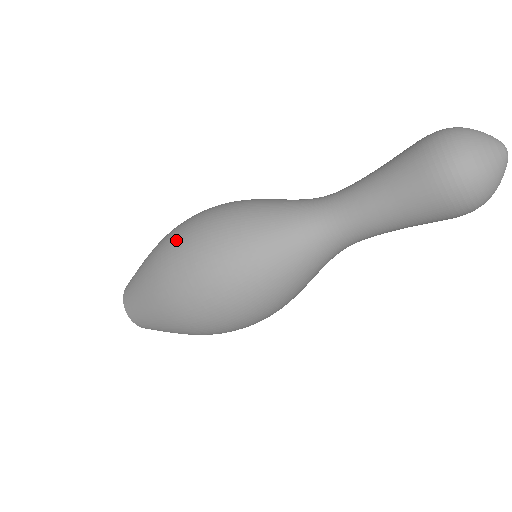
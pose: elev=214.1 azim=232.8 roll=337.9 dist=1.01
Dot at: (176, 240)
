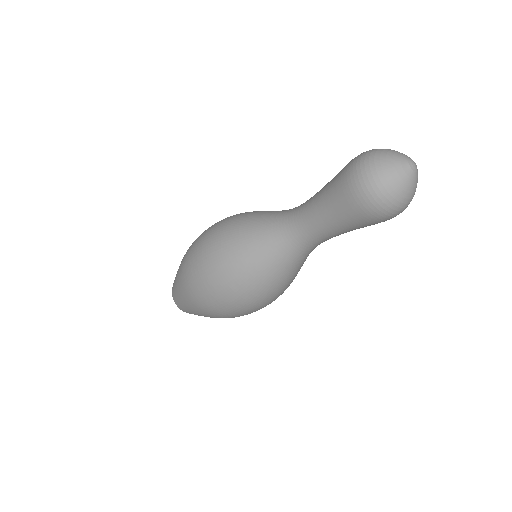
Dot at: (193, 267)
